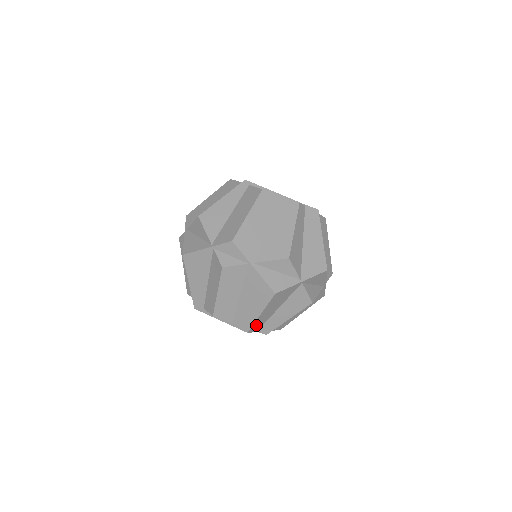
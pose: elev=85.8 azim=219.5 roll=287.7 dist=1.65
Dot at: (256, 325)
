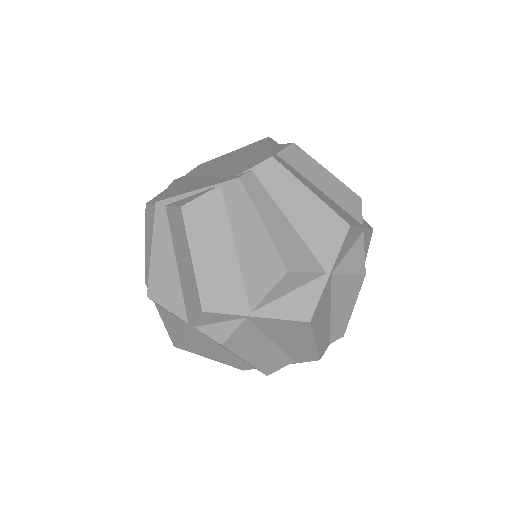
Dot at: (322, 347)
